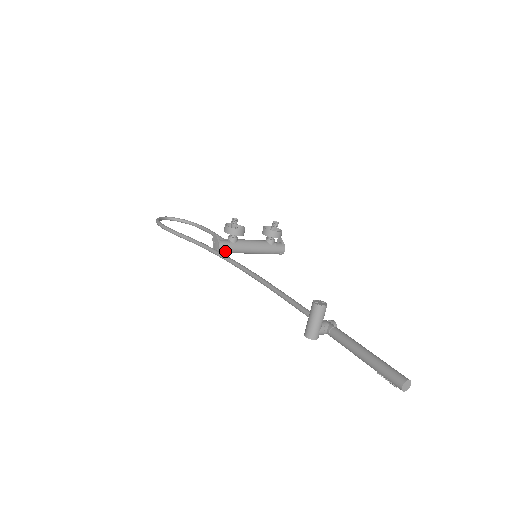
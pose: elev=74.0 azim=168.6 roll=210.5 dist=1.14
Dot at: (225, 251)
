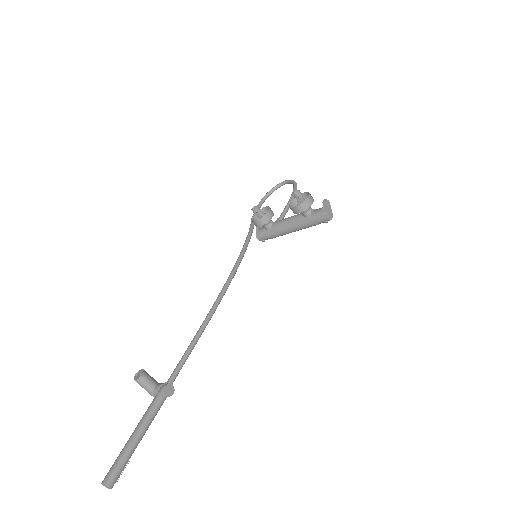
Dot at: (267, 239)
